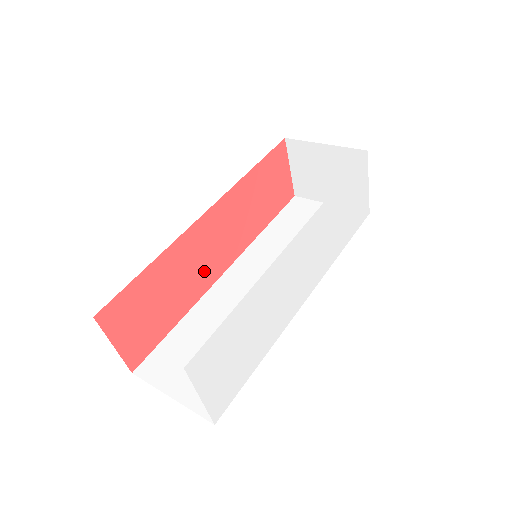
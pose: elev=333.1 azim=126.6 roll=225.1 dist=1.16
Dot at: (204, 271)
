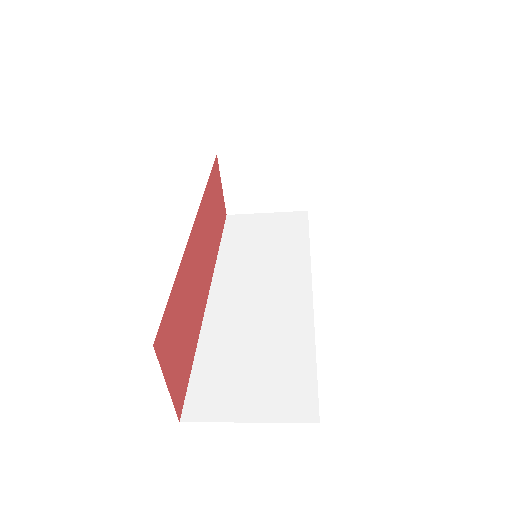
Dot at: (200, 291)
